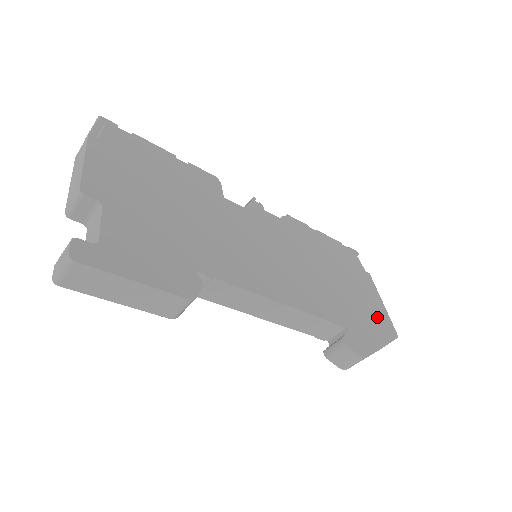
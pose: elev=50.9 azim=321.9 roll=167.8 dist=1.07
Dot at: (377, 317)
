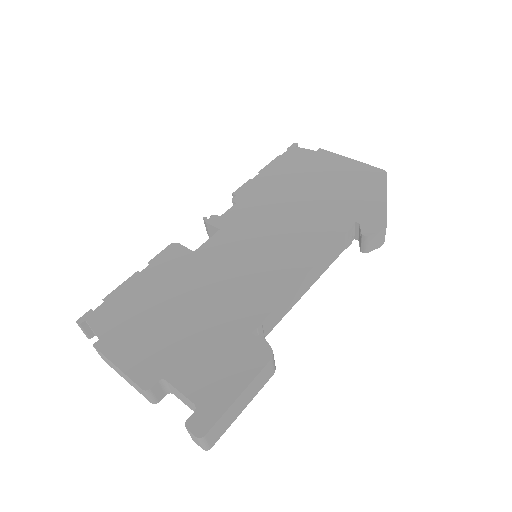
Dot at: (360, 178)
